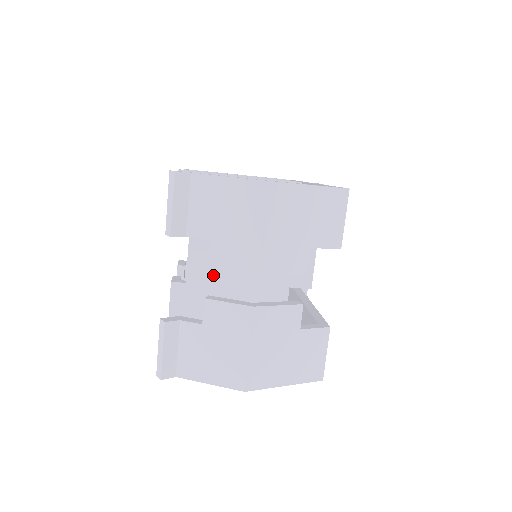
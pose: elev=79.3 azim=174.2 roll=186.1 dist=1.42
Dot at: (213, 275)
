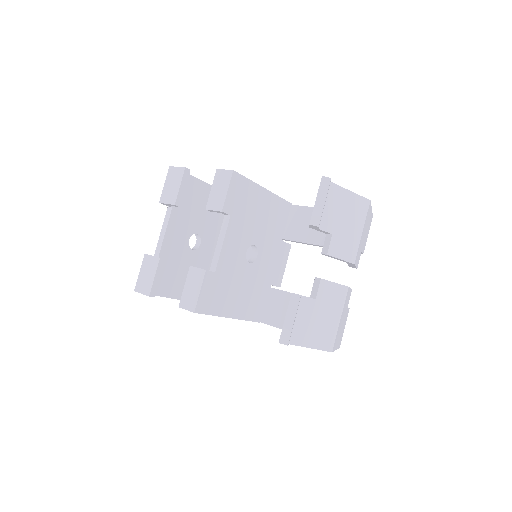
Dot at: (233, 268)
